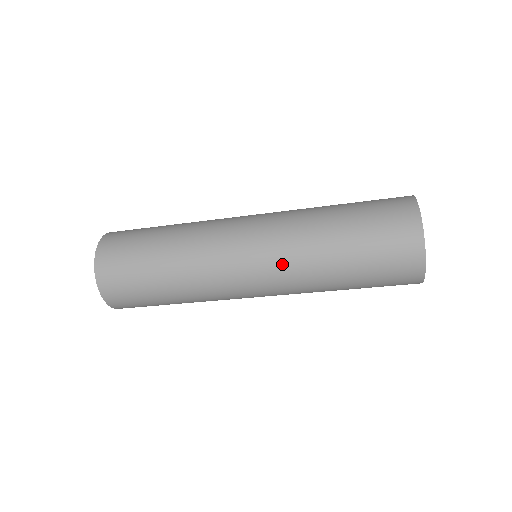
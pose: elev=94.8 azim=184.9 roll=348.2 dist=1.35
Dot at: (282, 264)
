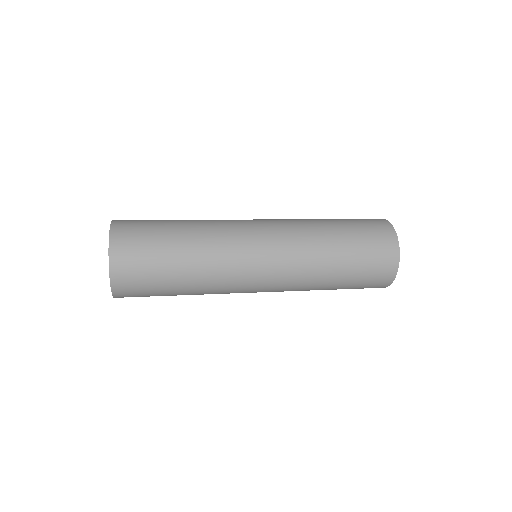
Dot at: (291, 276)
